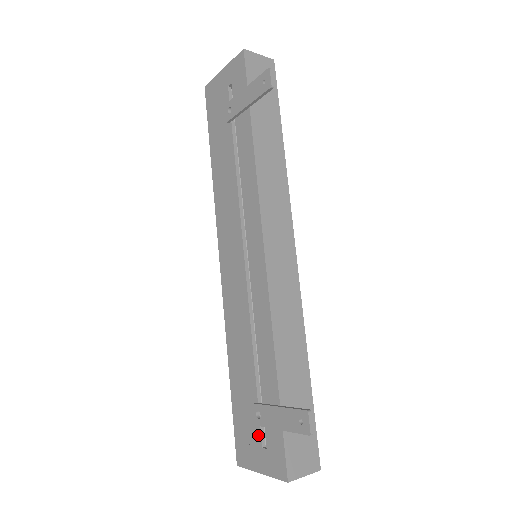
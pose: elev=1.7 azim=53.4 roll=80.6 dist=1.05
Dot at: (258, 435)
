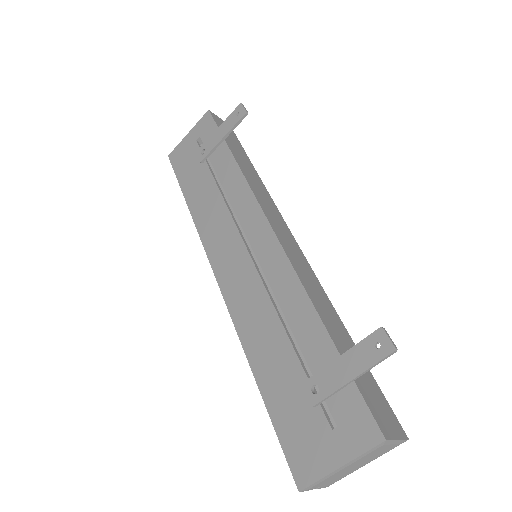
Dot at: (321, 419)
